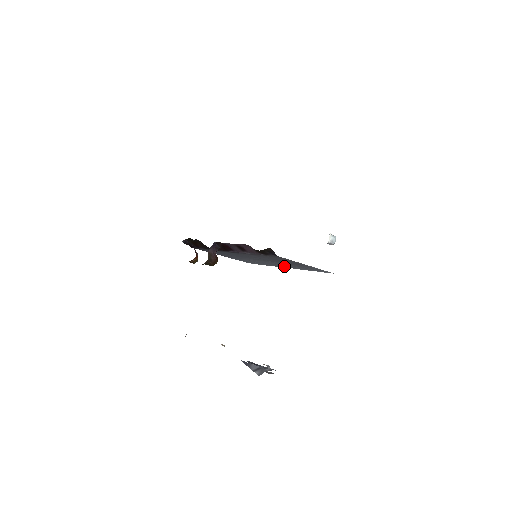
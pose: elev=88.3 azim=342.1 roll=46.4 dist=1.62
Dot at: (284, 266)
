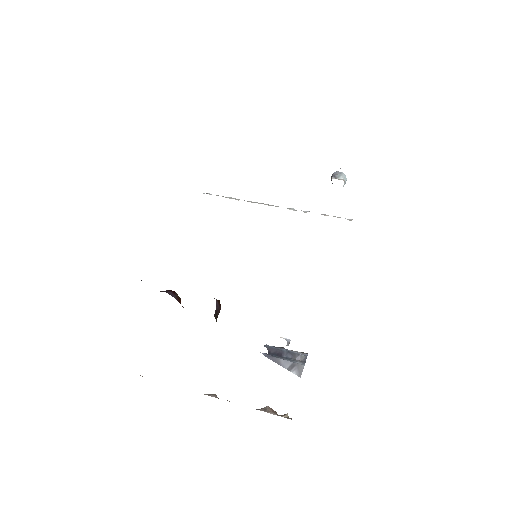
Dot at: occluded
